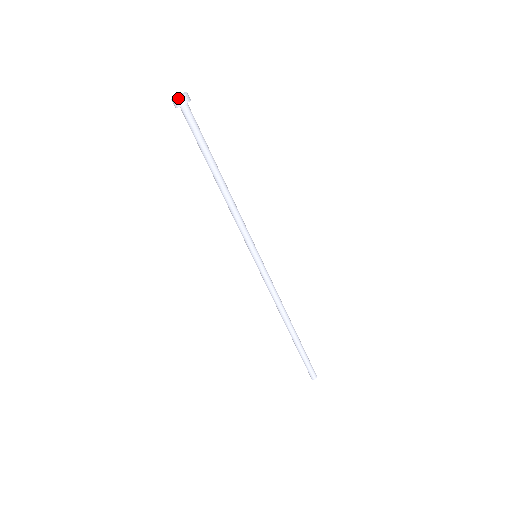
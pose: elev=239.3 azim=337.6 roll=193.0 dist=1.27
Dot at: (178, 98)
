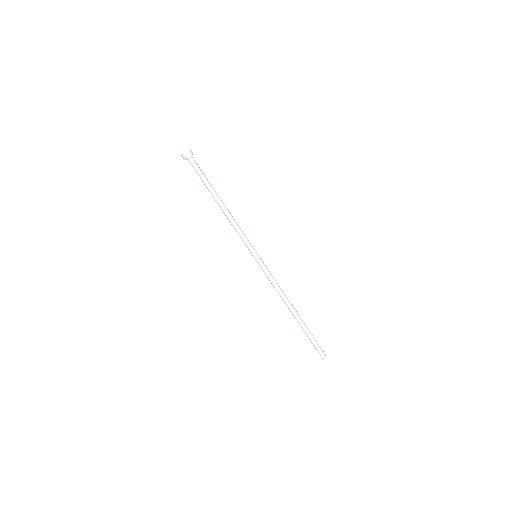
Dot at: (189, 150)
